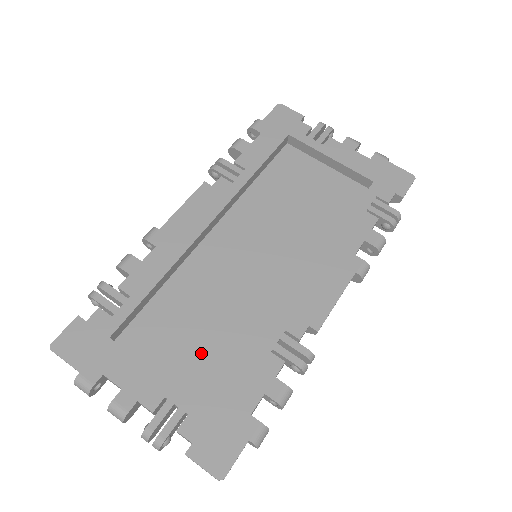
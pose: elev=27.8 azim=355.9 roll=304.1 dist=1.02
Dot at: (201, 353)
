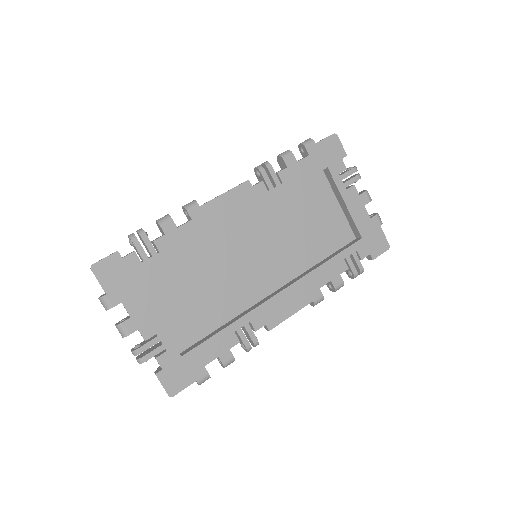
Dot at: (189, 310)
